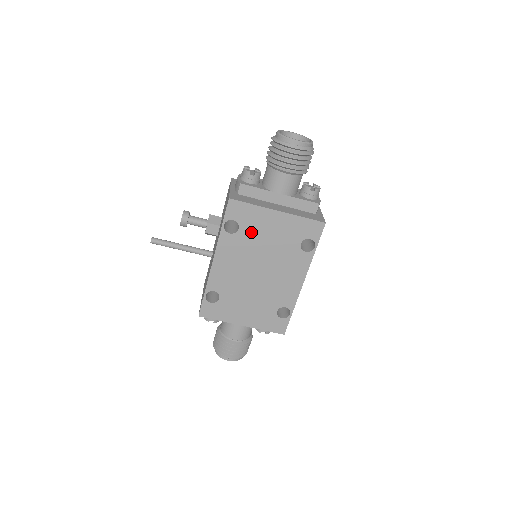
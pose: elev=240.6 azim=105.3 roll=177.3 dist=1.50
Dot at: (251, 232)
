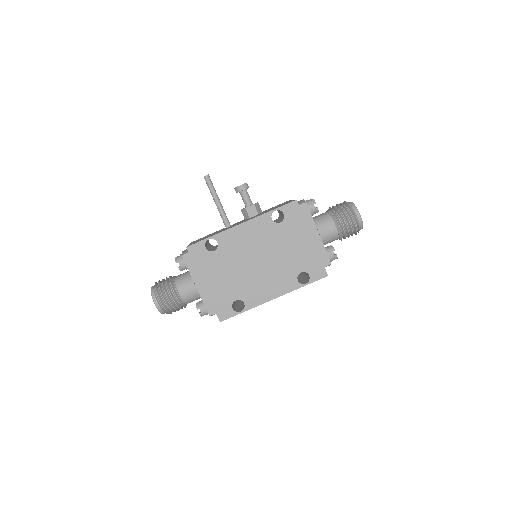
Dot at: (284, 233)
